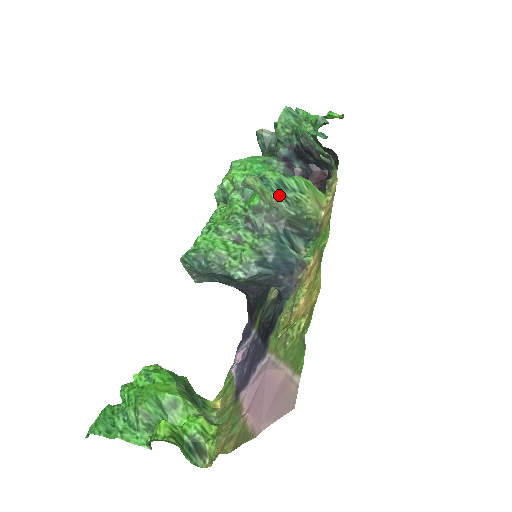
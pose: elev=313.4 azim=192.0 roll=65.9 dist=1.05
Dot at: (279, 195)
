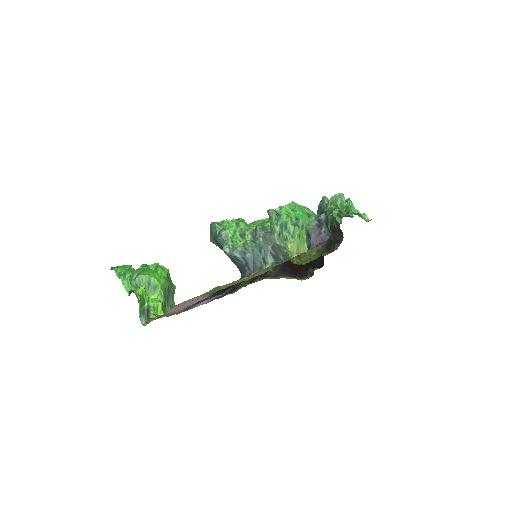
Dot at: (278, 229)
